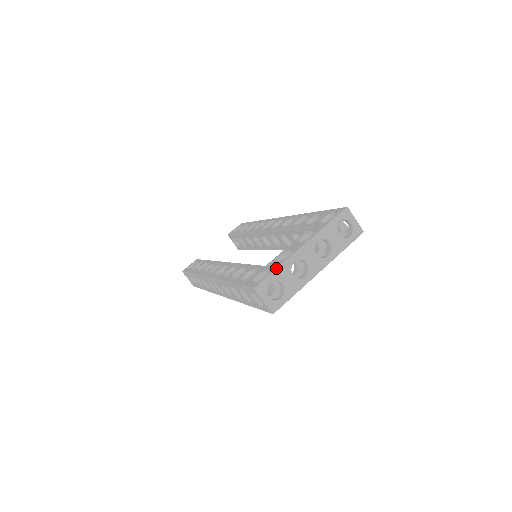
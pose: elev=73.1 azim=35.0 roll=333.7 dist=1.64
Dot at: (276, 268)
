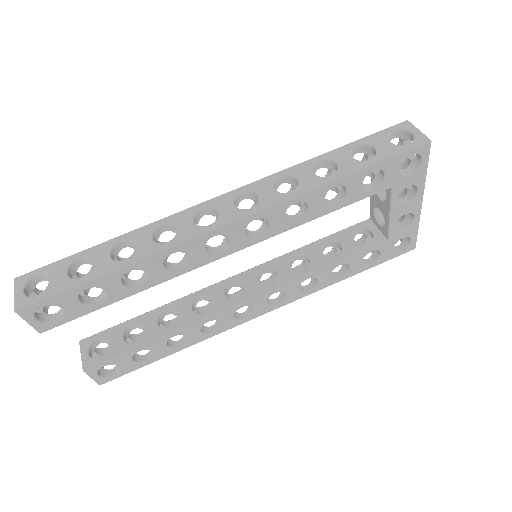
Dot at: occluded
